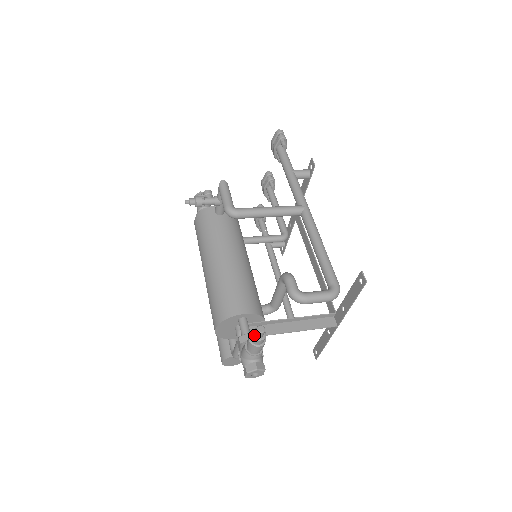
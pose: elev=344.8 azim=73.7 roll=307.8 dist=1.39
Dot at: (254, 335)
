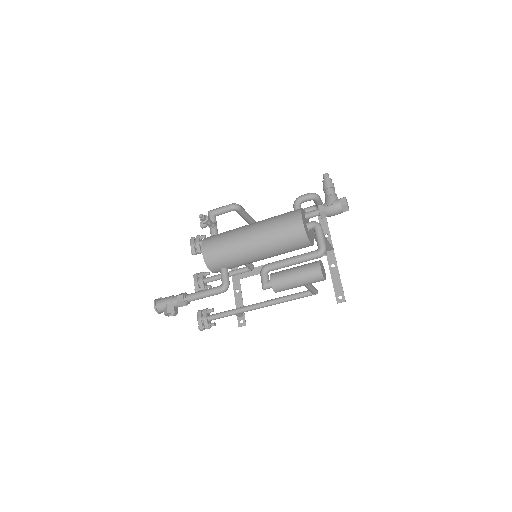
Dot at: (327, 178)
